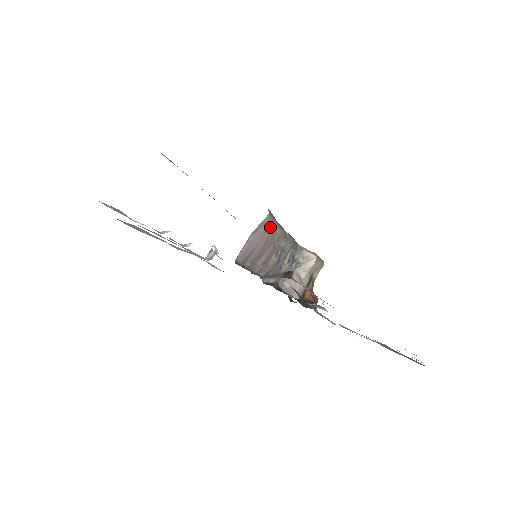
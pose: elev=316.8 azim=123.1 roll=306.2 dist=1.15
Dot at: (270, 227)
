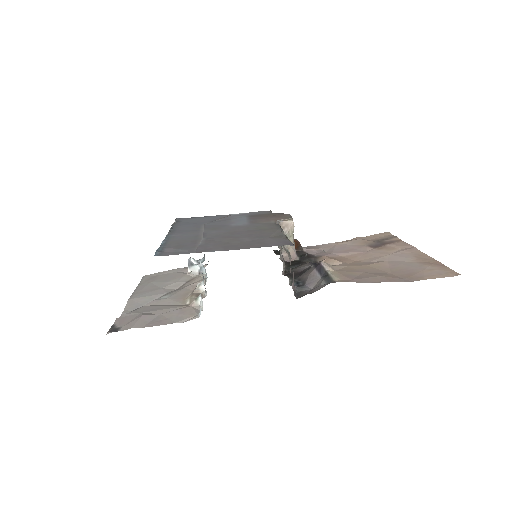
Dot at: occluded
